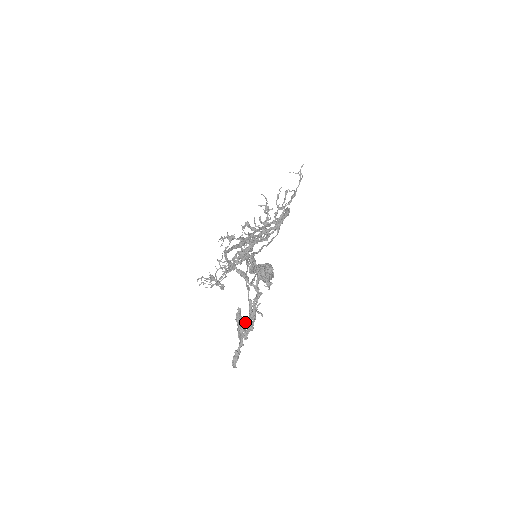
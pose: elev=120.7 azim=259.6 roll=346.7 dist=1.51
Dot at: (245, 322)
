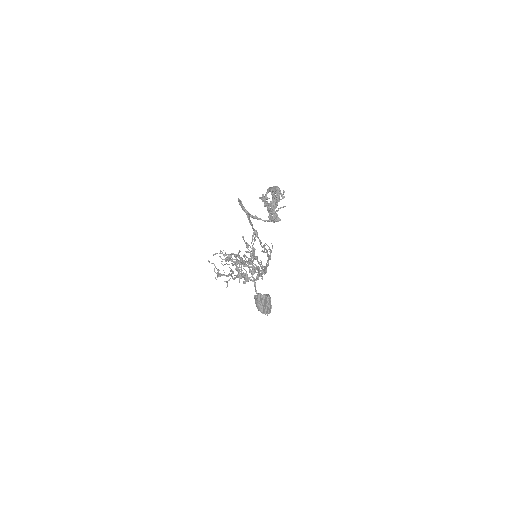
Dot at: (274, 199)
